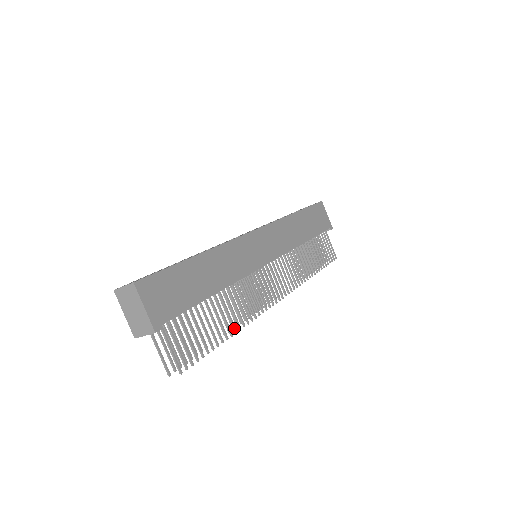
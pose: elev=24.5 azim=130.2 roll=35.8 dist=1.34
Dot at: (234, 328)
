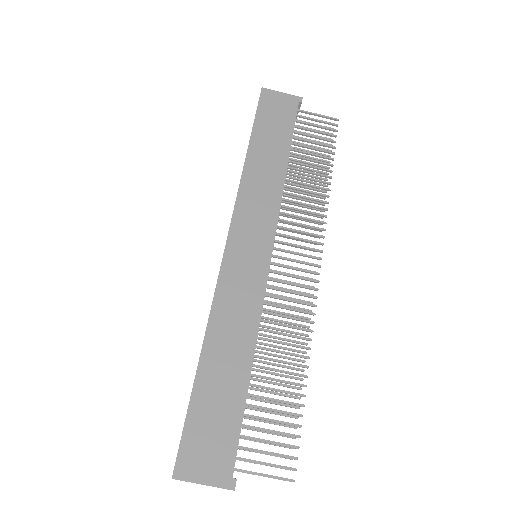
Dot at: (302, 367)
